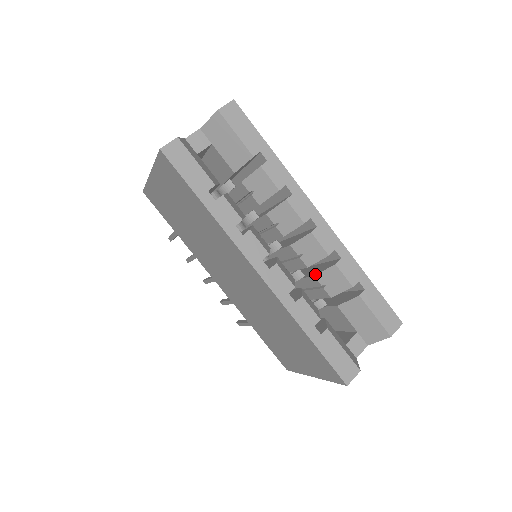
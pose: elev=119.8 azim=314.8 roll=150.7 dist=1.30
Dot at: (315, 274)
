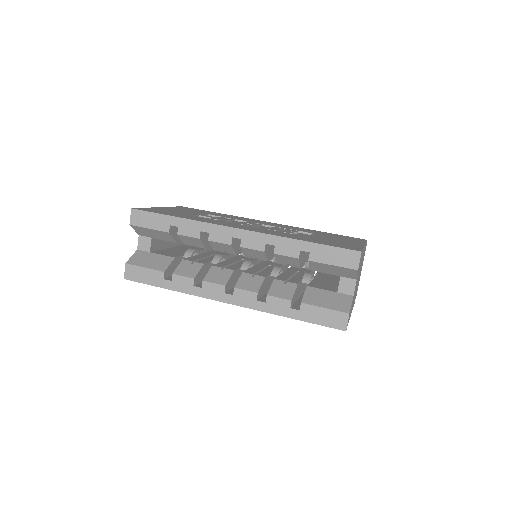
Dot at: (276, 261)
